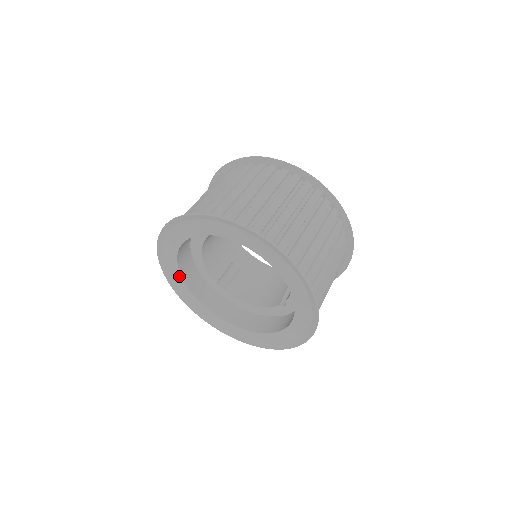
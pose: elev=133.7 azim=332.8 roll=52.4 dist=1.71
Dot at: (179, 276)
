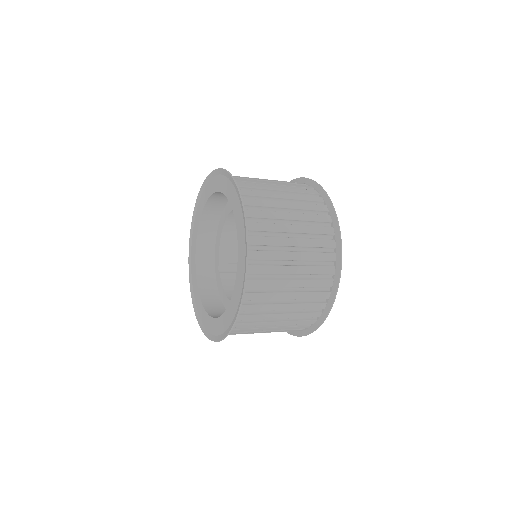
Dot at: (207, 316)
